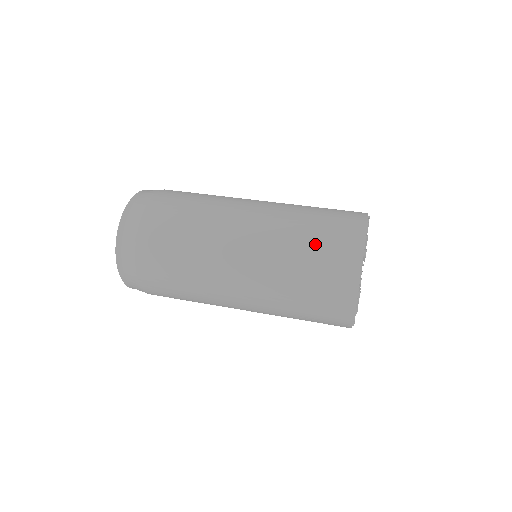
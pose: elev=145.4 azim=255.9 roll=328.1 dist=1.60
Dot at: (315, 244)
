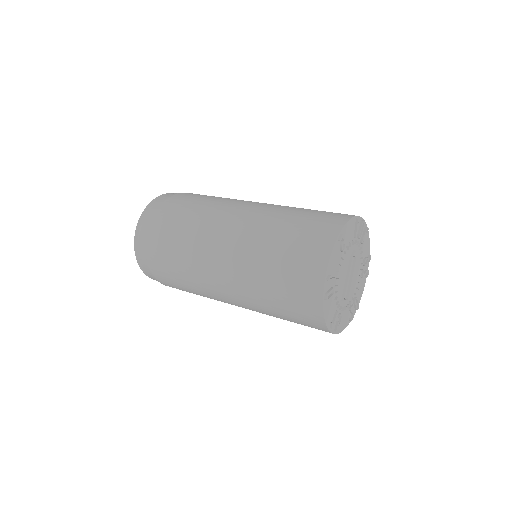
Dot at: (279, 288)
